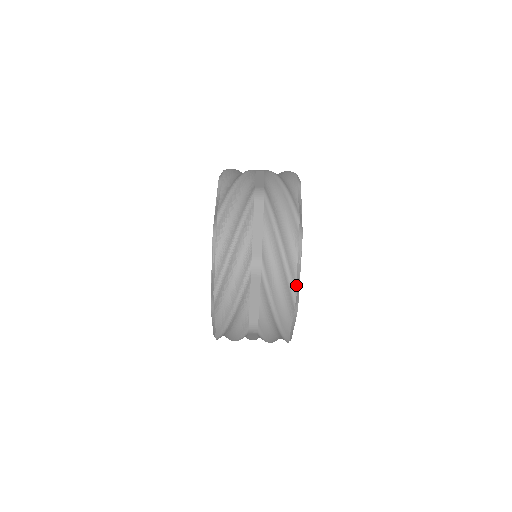
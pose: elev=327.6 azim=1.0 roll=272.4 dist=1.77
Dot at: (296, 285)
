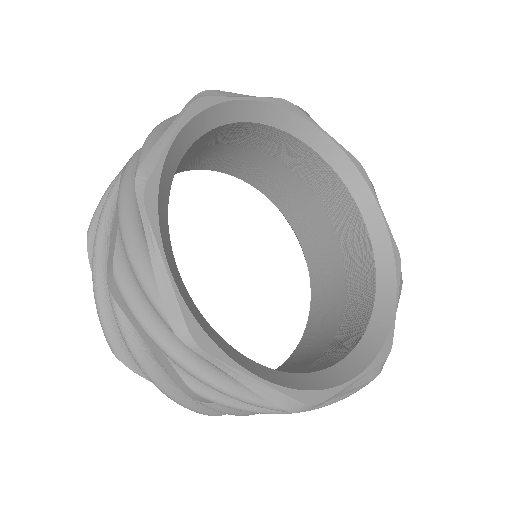
Dot at: (149, 152)
